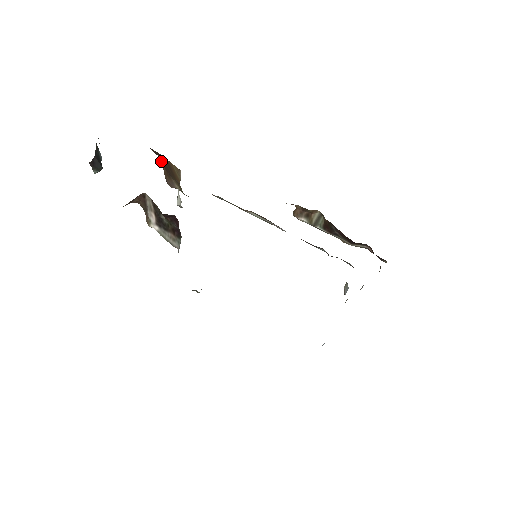
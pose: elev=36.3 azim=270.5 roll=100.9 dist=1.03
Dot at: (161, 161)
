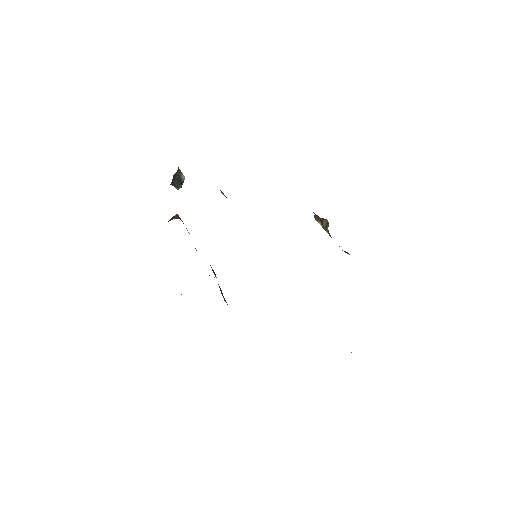
Dot at: occluded
